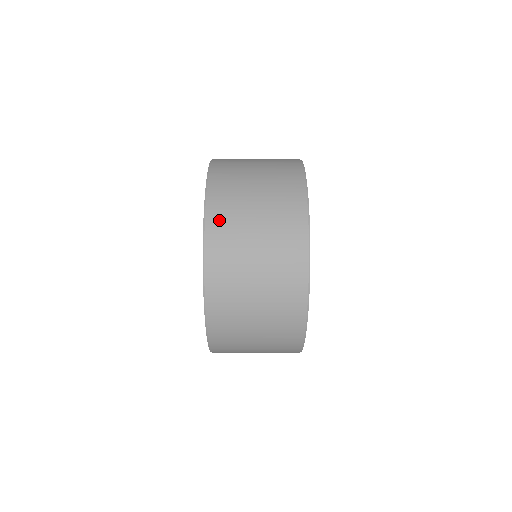
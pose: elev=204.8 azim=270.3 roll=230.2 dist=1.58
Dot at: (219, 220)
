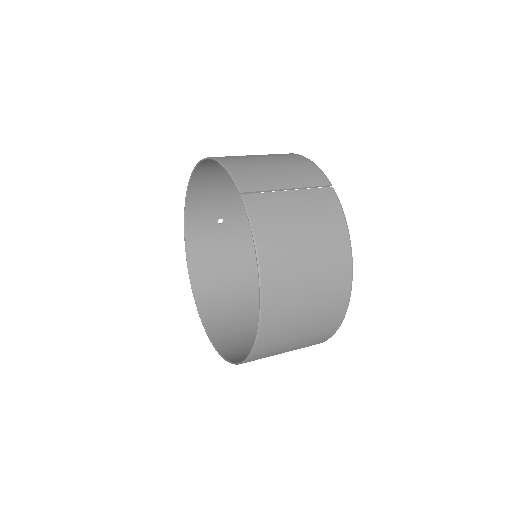
Dot at: (274, 311)
